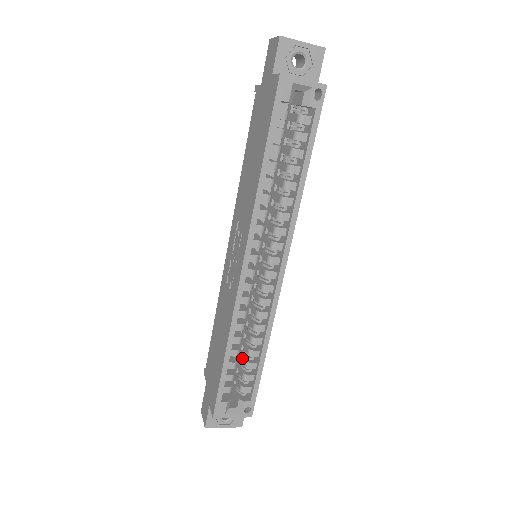
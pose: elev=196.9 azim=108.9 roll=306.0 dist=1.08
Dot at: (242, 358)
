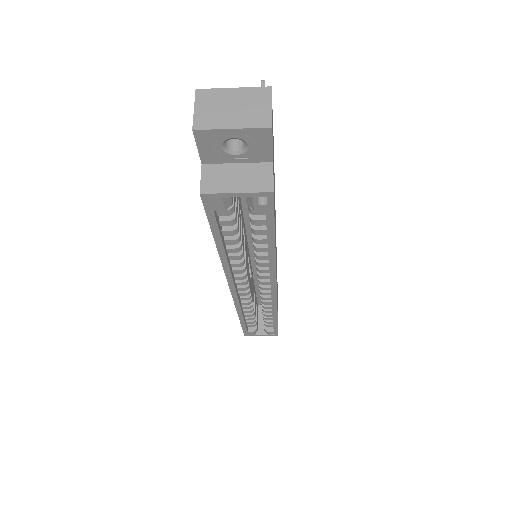
Dot at: occluded
